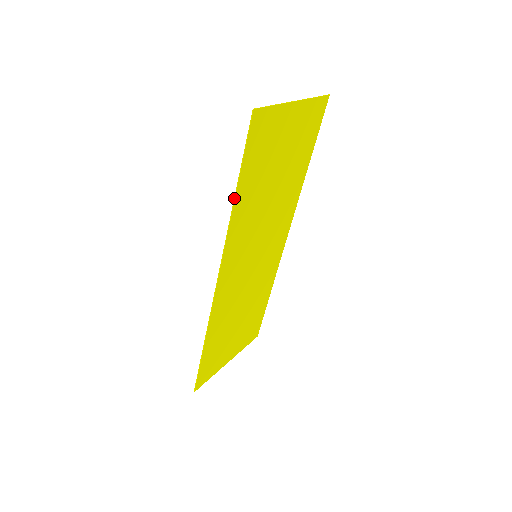
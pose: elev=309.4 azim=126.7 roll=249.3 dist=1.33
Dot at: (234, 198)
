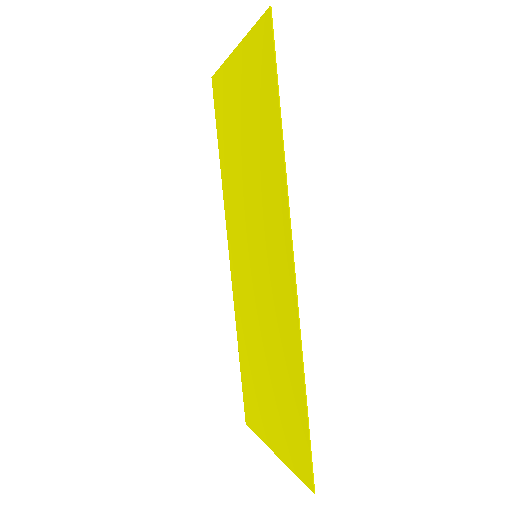
Dot at: (281, 124)
